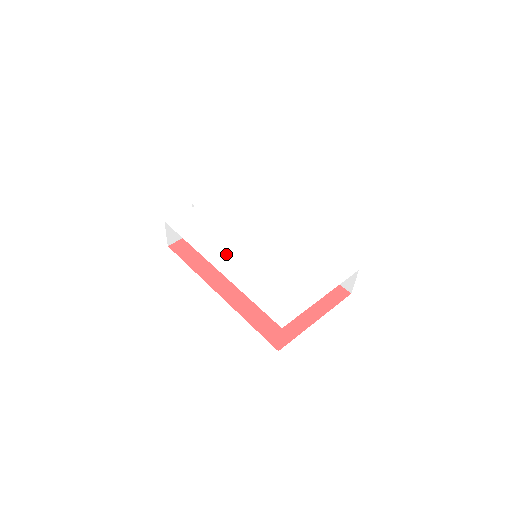
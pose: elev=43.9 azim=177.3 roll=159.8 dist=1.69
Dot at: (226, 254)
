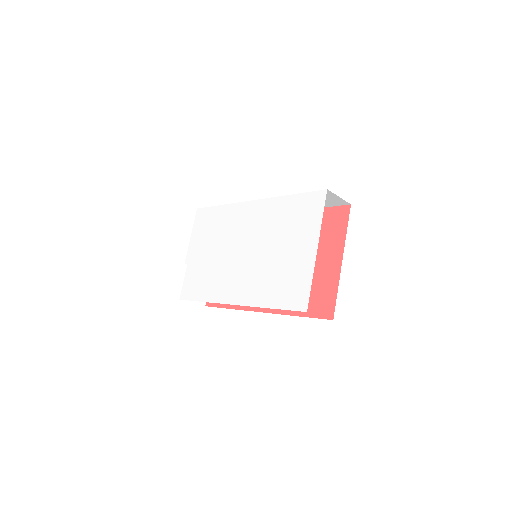
Dot at: (230, 284)
